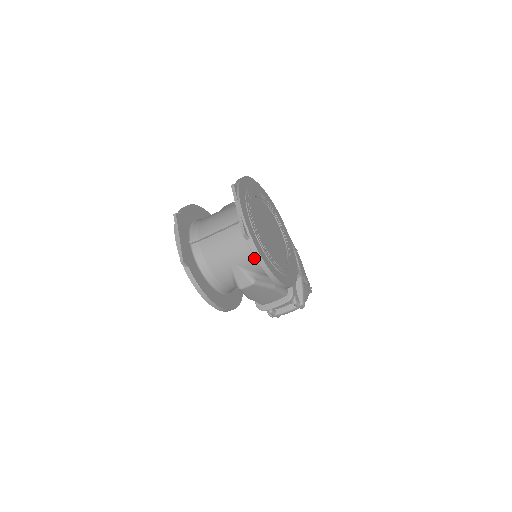
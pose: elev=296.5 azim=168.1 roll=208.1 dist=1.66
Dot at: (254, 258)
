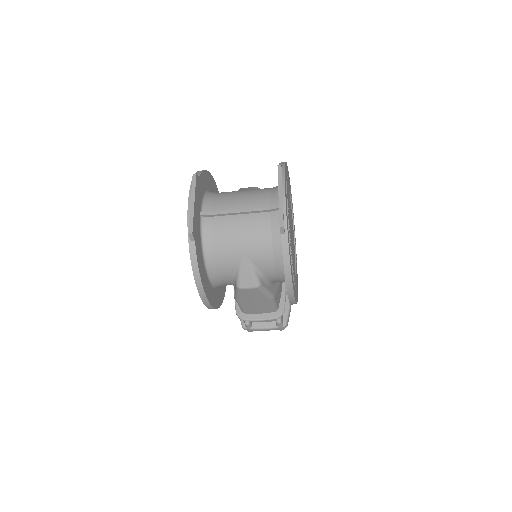
Dot at: (273, 258)
